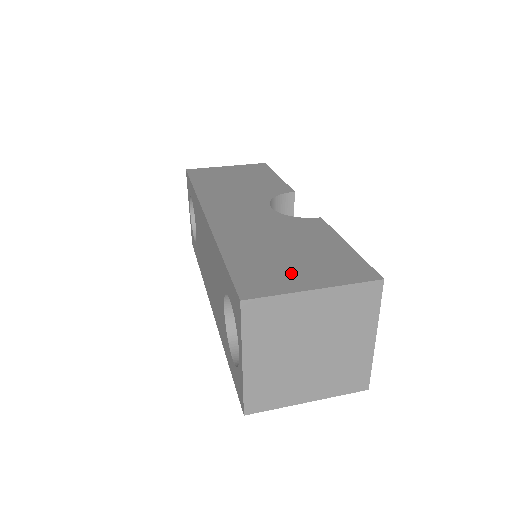
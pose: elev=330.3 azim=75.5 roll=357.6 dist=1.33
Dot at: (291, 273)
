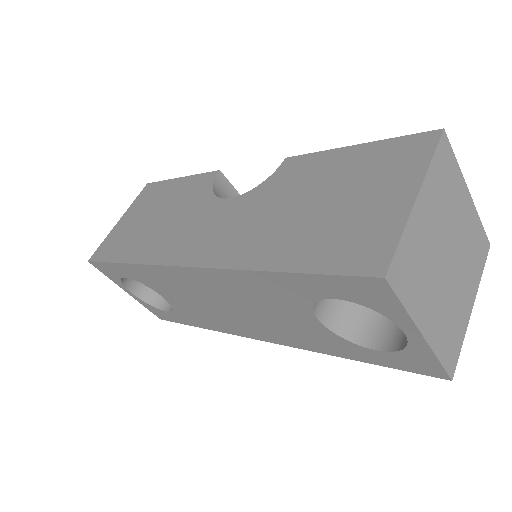
Dot at: (368, 211)
